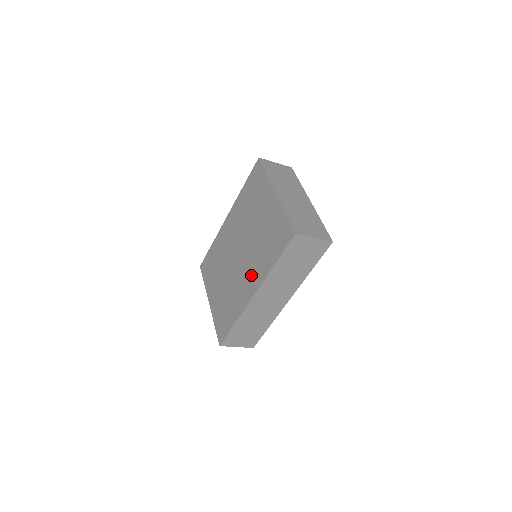
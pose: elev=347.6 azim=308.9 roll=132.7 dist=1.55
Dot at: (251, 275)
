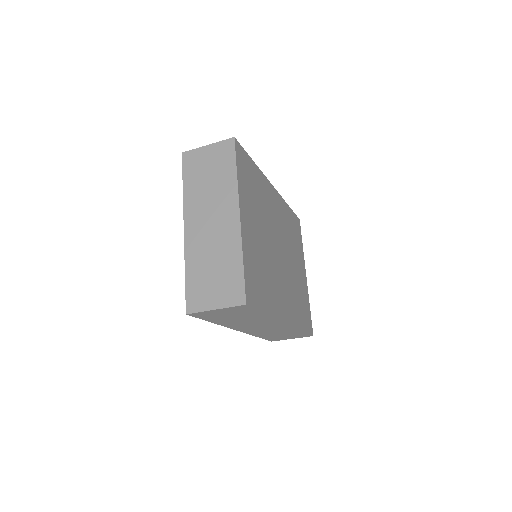
Dot at: occluded
